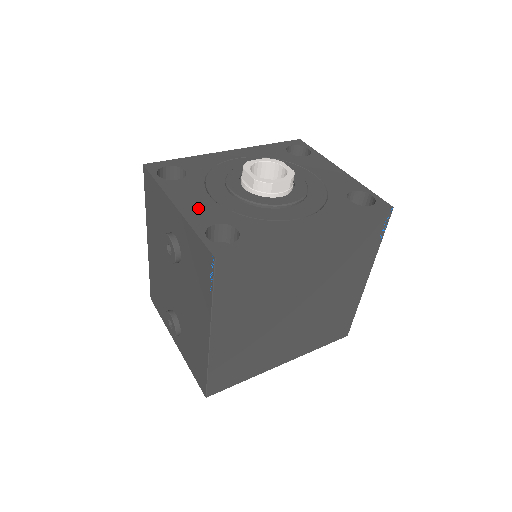
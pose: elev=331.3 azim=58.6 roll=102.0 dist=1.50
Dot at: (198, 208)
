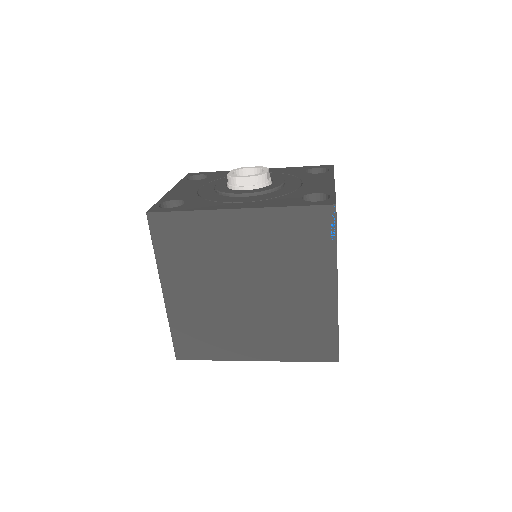
Dot at: (181, 192)
